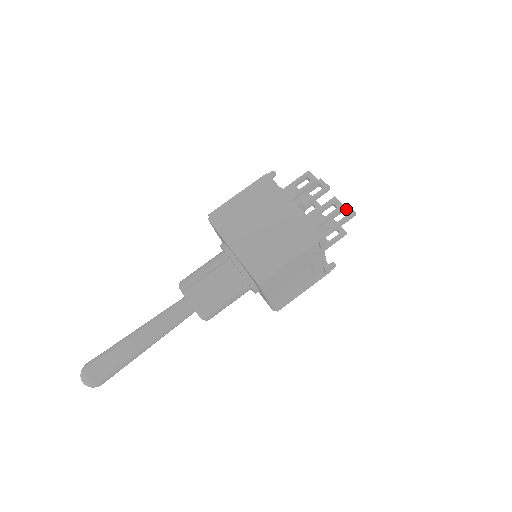
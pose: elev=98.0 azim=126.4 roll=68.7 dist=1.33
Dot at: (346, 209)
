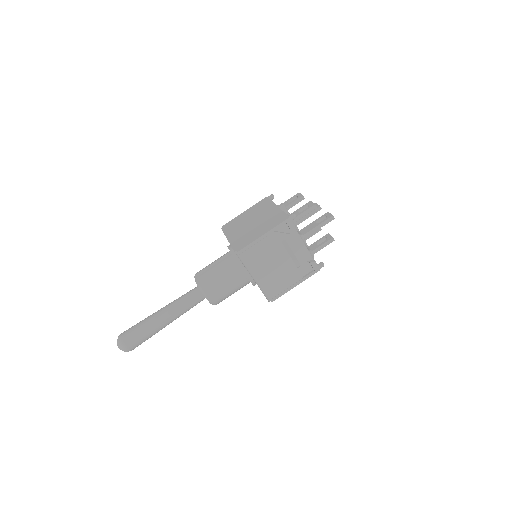
Dot at: (327, 215)
